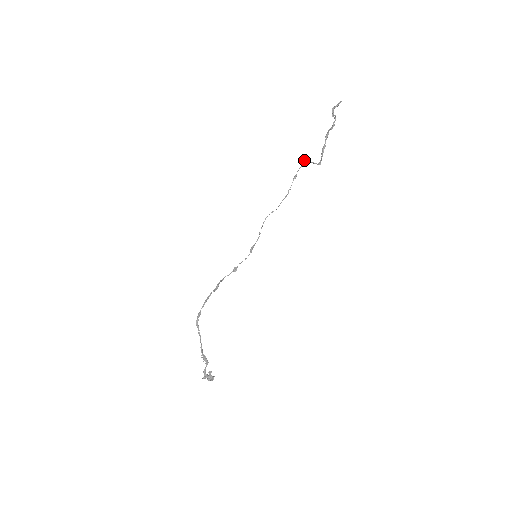
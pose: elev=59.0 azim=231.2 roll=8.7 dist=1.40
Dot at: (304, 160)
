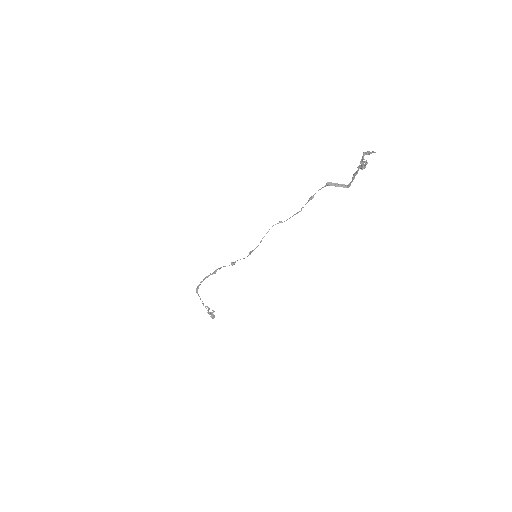
Dot at: (327, 183)
